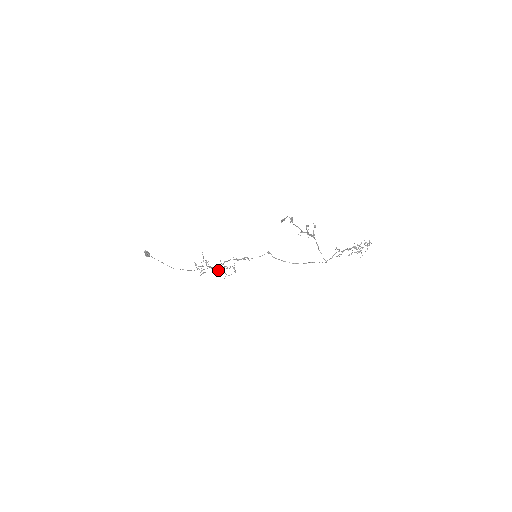
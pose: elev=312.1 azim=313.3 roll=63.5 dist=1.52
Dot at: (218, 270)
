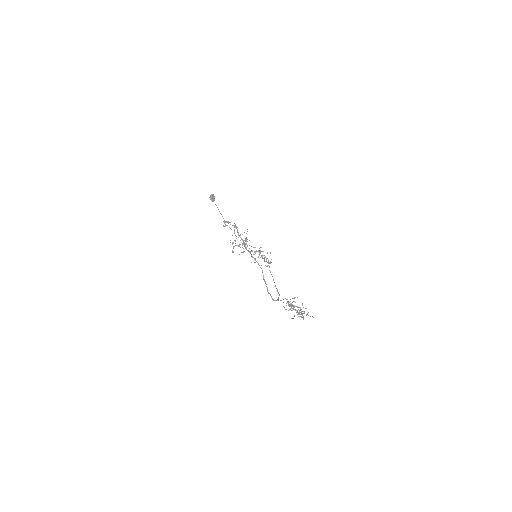
Dot at: occluded
